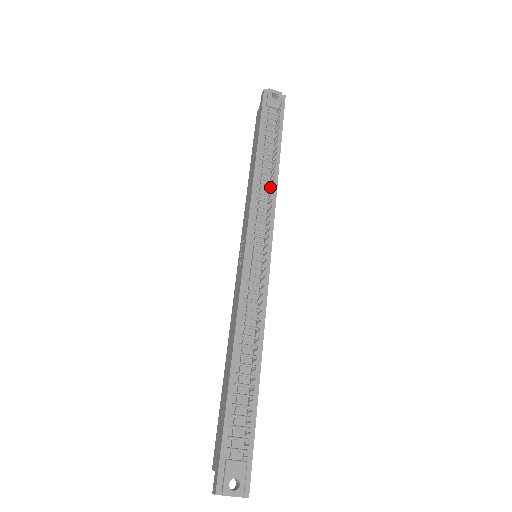
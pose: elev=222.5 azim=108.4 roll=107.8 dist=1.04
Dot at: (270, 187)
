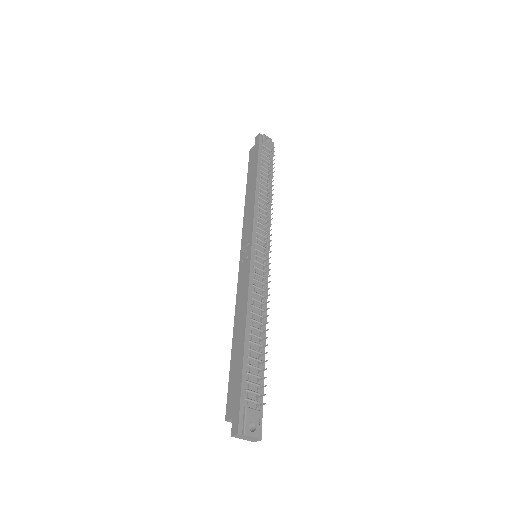
Dot at: (267, 206)
